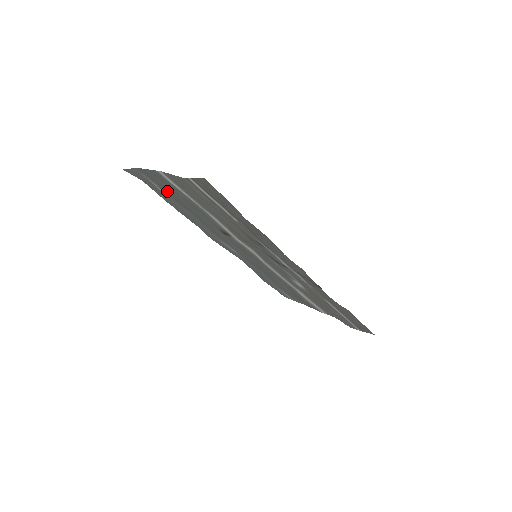
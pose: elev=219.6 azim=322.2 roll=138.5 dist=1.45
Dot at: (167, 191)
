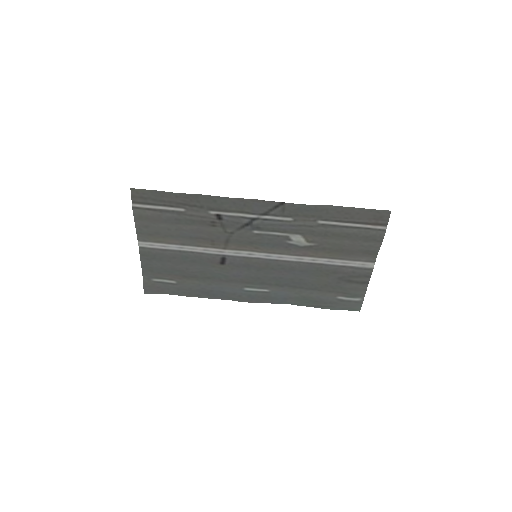
Dot at: (171, 274)
